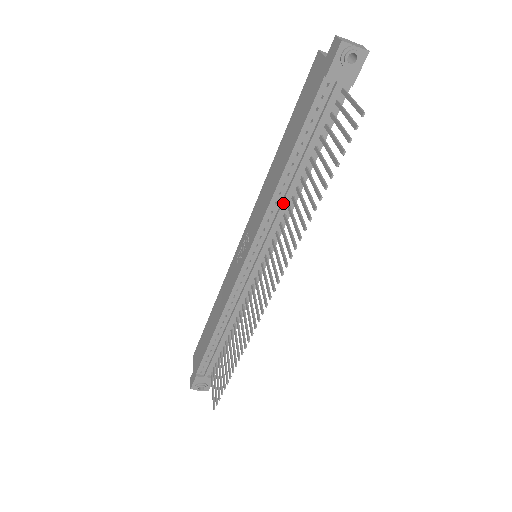
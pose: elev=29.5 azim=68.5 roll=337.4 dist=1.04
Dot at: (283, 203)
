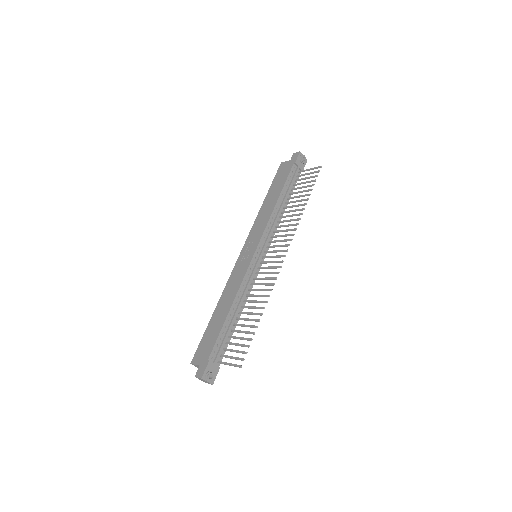
Dot at: (277, 218)
